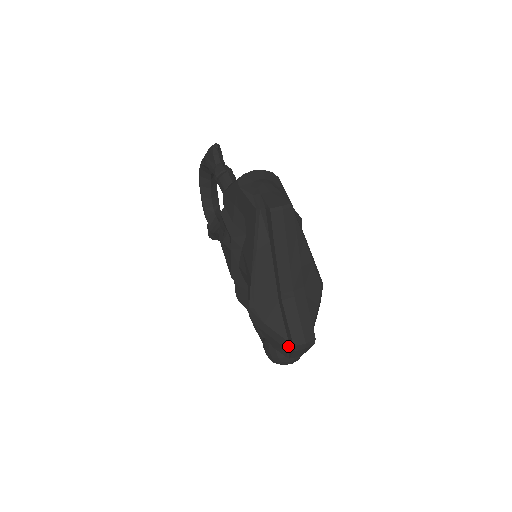
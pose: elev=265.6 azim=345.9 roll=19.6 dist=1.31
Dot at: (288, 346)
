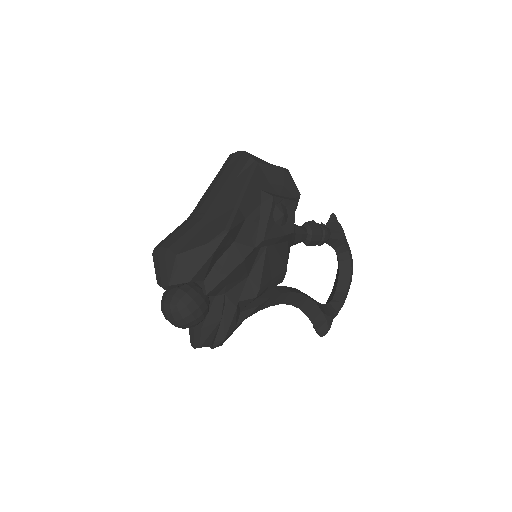
Dot at: occluded
